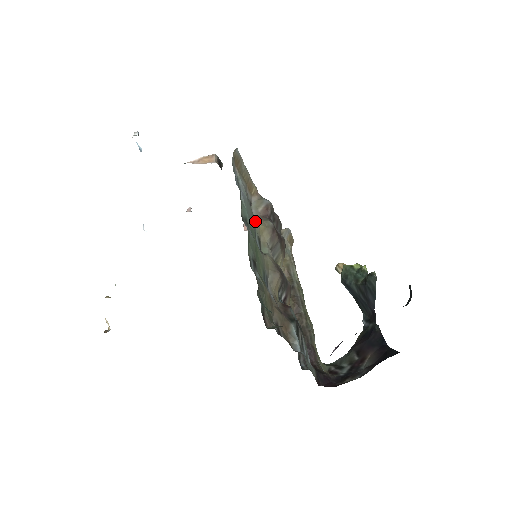
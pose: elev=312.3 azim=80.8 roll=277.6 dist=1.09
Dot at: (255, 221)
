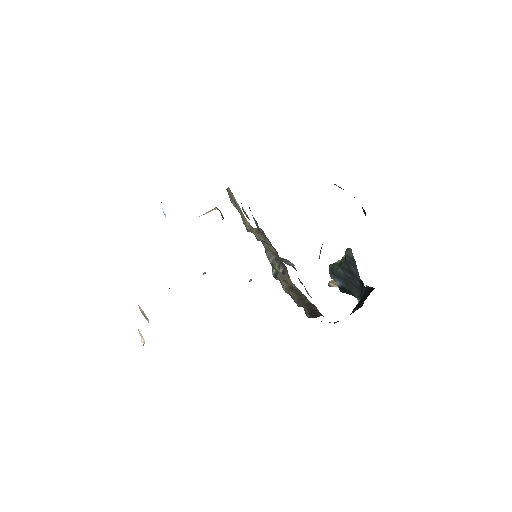
Dot at: (250, 228)
